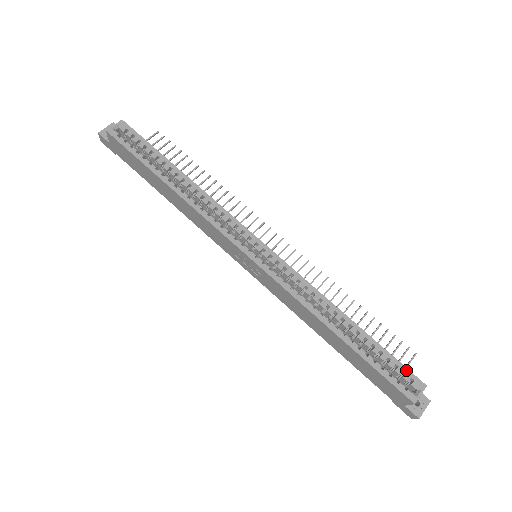
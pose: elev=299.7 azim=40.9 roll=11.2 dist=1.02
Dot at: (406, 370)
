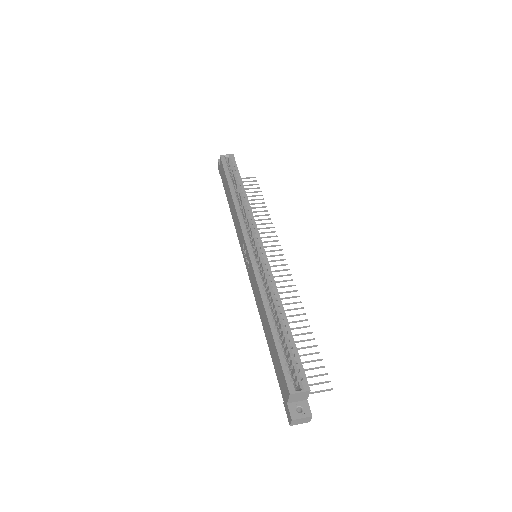
Dot at: (302, 370)
